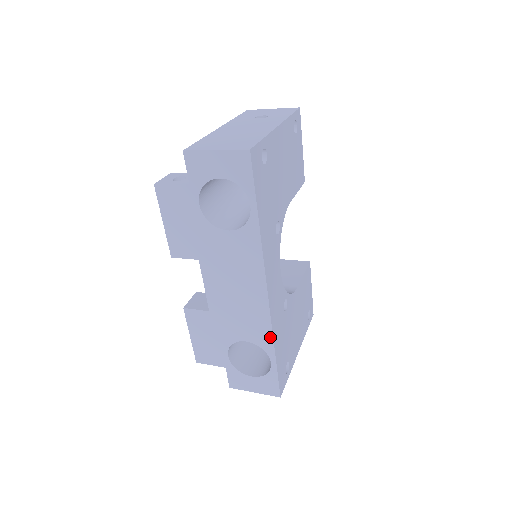
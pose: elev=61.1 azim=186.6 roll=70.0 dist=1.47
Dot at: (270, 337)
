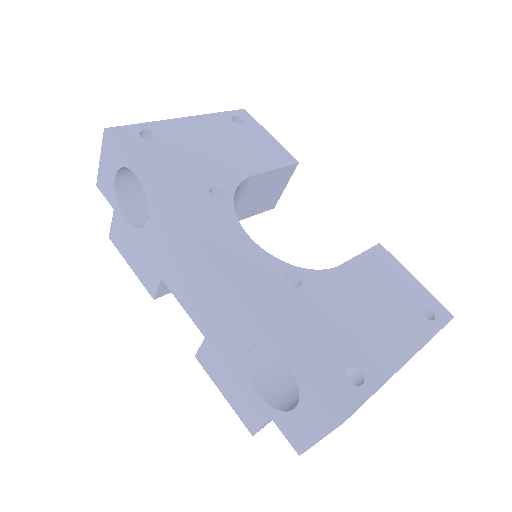
Dot at: (253, 316)
